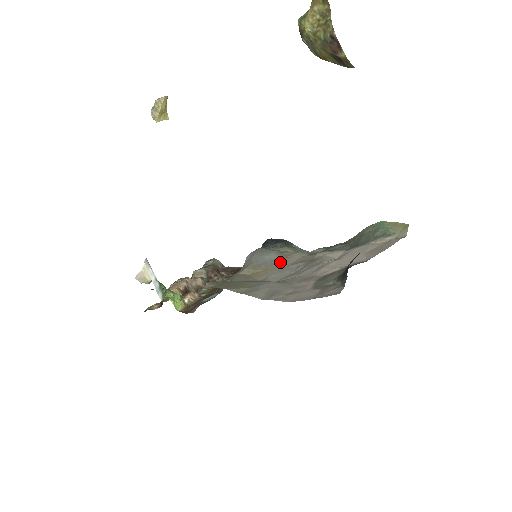
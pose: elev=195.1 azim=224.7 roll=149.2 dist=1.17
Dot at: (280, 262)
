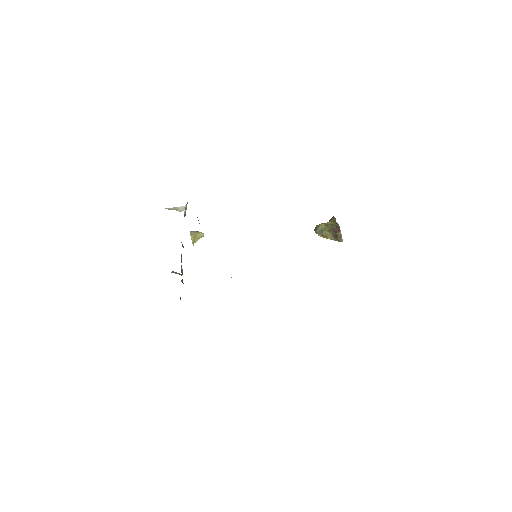
Dot at: occluded
